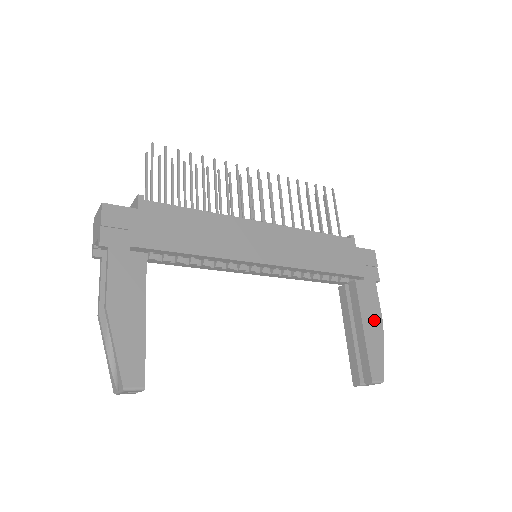
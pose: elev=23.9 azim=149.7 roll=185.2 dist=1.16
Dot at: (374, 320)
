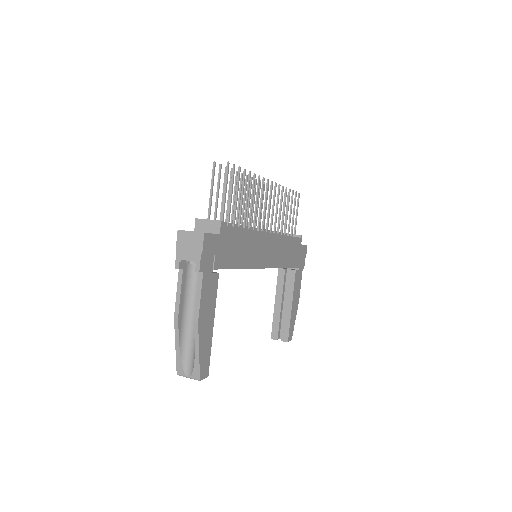
Dot at: (297, 298)
